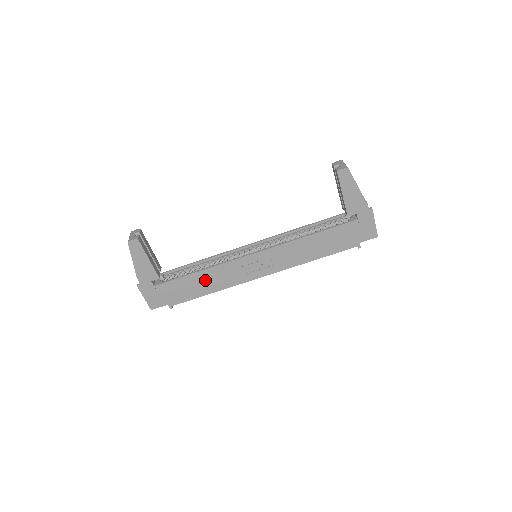
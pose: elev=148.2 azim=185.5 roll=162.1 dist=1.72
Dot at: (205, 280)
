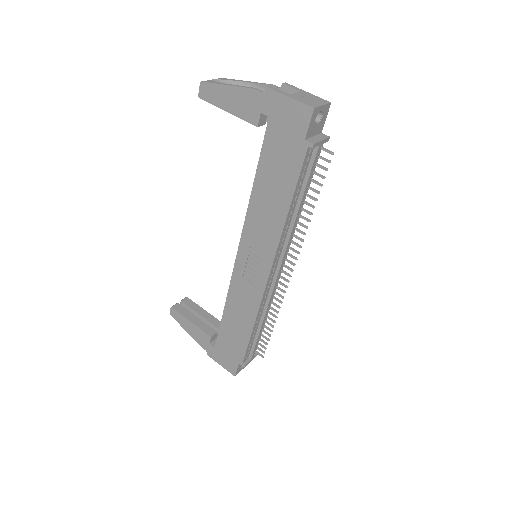
Dot at: (236, 316)
